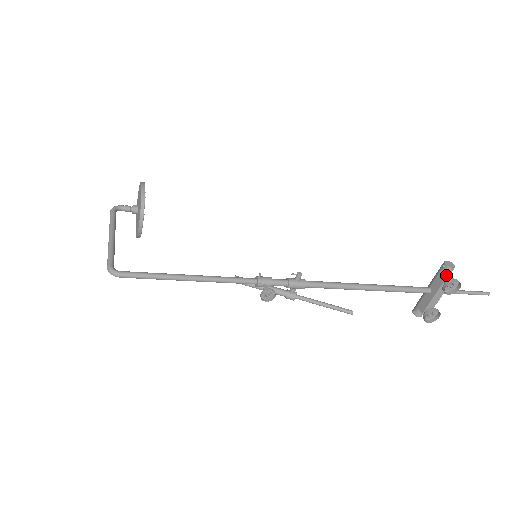
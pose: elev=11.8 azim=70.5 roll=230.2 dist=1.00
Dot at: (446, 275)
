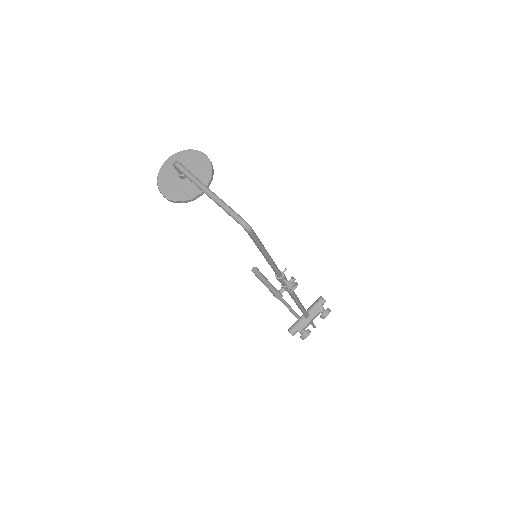
Dot at: (322, 305)
